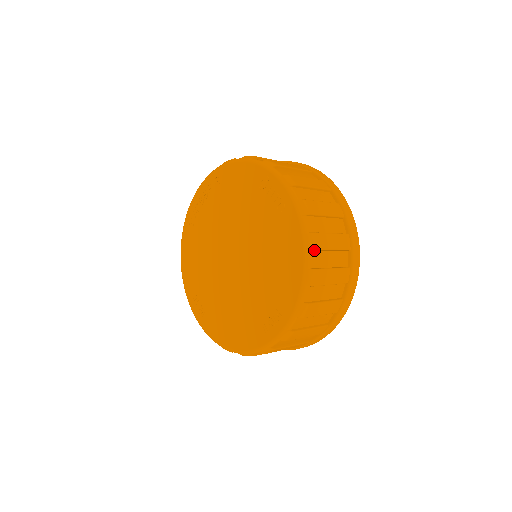
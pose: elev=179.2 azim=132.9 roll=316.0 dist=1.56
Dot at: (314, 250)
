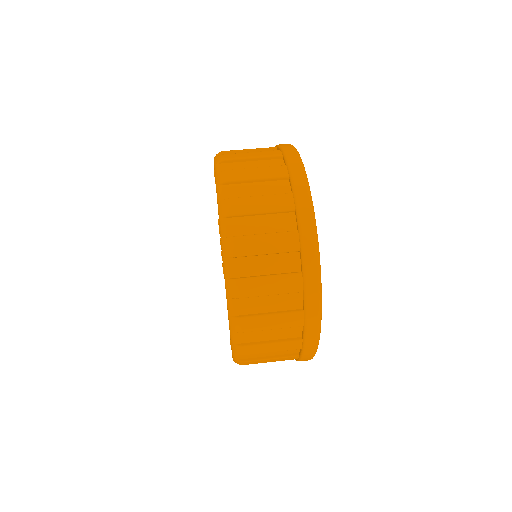
Dot at: (239, 332)
